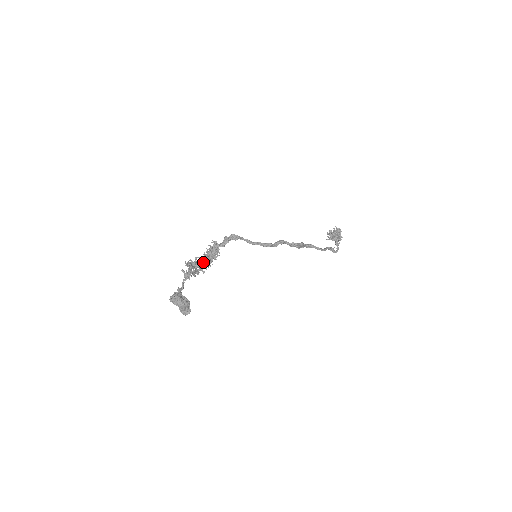
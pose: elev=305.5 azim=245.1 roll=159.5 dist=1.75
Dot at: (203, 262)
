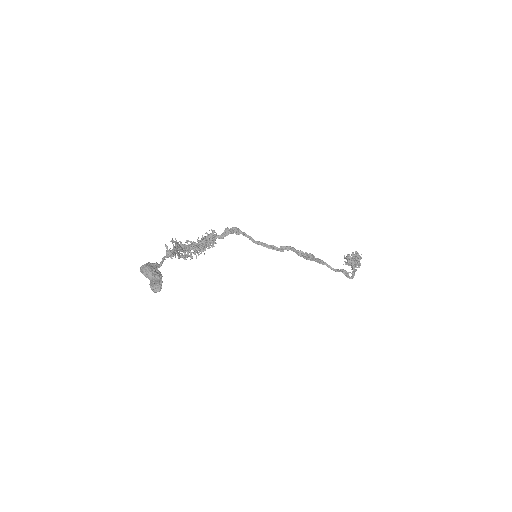
Dot at: (194, 247)
